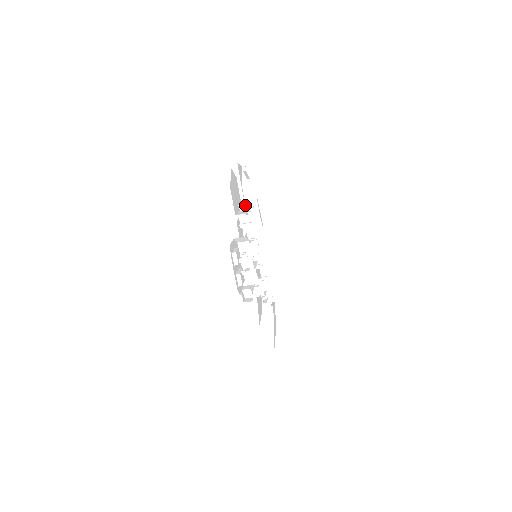
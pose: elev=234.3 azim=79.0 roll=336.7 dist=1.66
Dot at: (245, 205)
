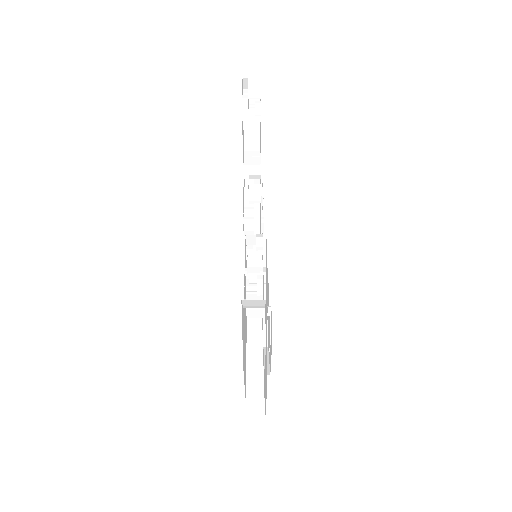
Dot at: occluded
